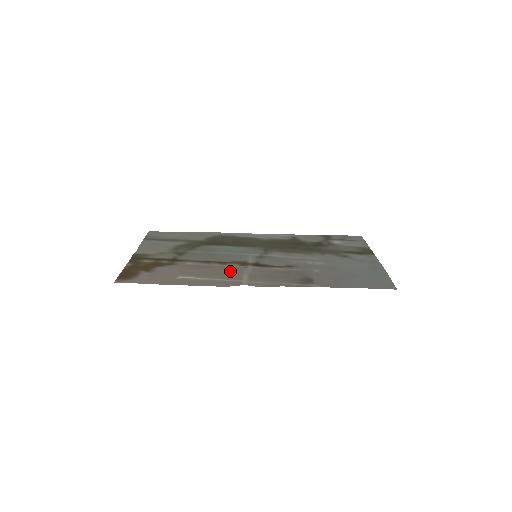
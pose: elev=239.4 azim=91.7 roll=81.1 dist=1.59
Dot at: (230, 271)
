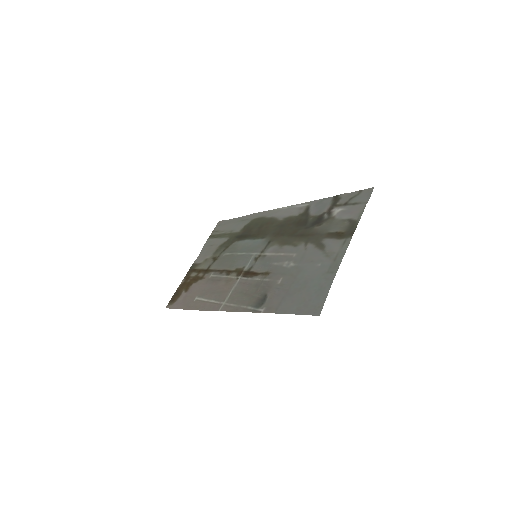
Dot at: (225, 287)
